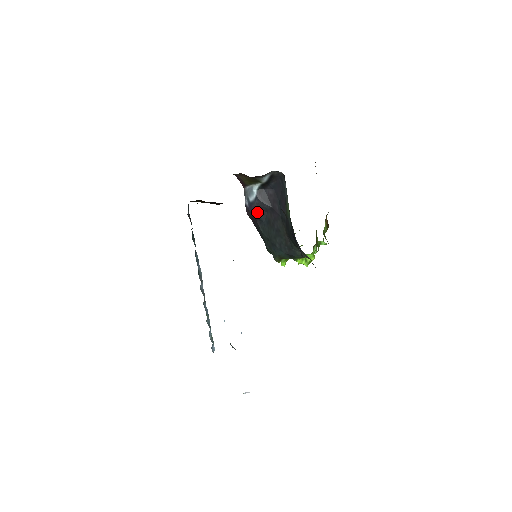
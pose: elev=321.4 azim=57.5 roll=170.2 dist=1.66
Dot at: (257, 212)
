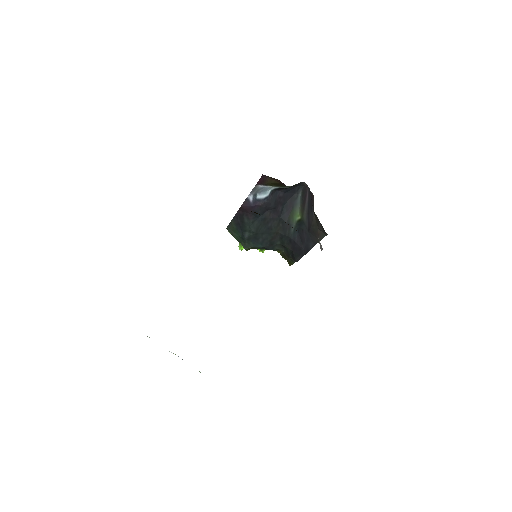
Dot at: (259, 209)
